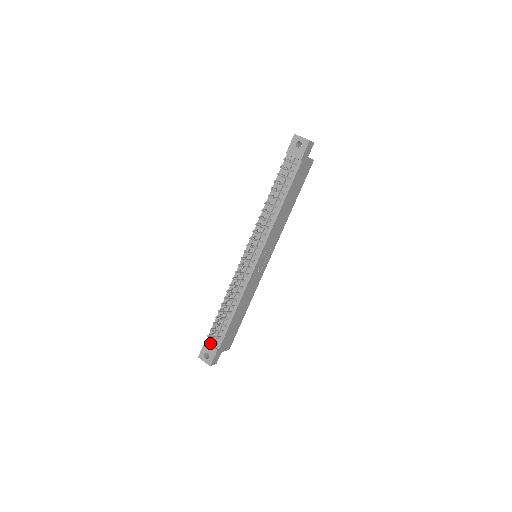
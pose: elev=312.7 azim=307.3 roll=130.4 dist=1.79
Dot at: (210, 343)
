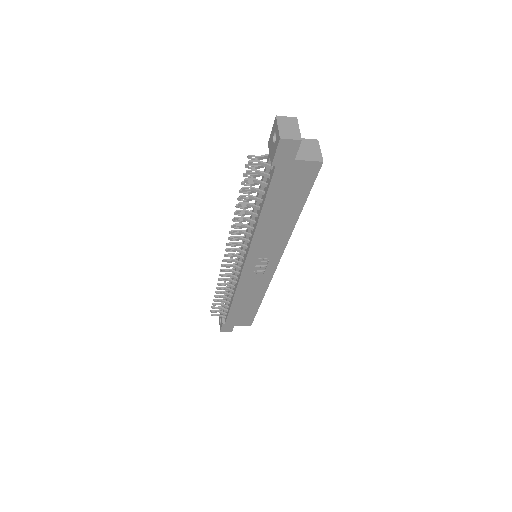
Dot at: (213, 314)
